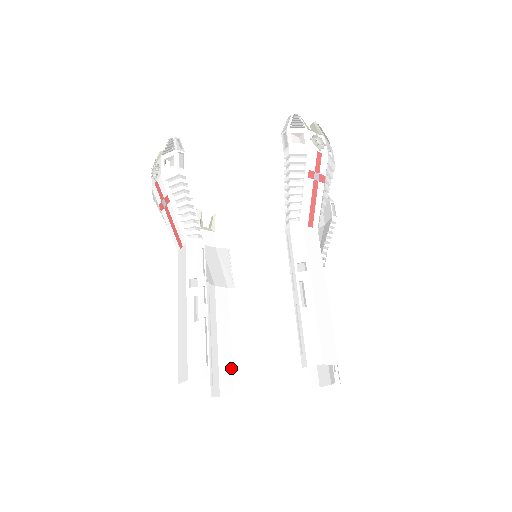
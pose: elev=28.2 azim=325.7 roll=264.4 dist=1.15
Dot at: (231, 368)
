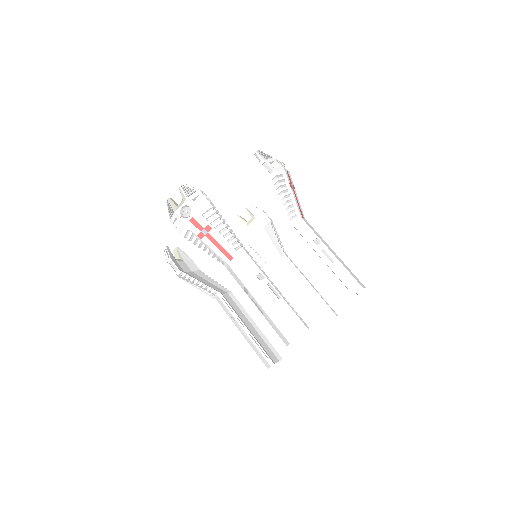
Dot at: (266, 344)
